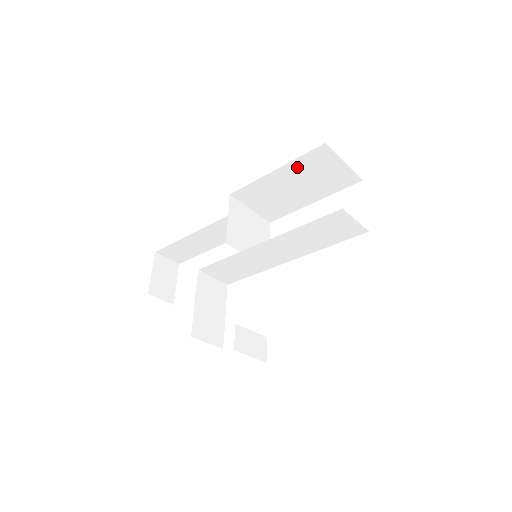
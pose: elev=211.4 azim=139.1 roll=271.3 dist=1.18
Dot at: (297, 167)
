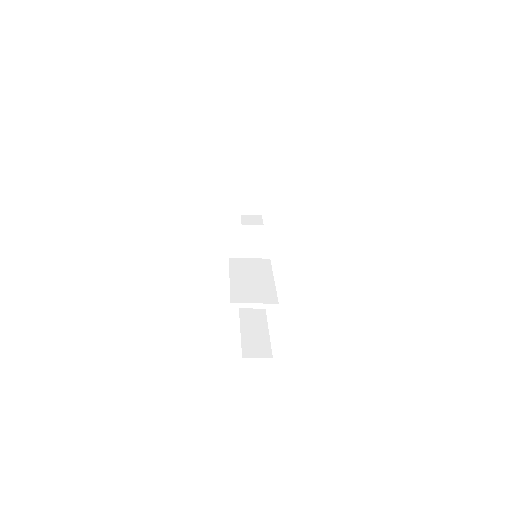
Dot at: occluded
